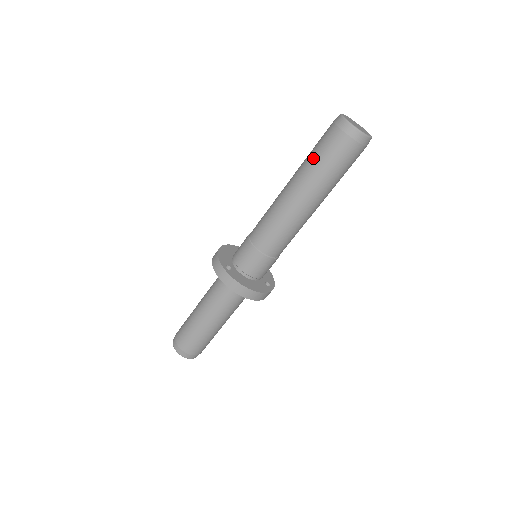
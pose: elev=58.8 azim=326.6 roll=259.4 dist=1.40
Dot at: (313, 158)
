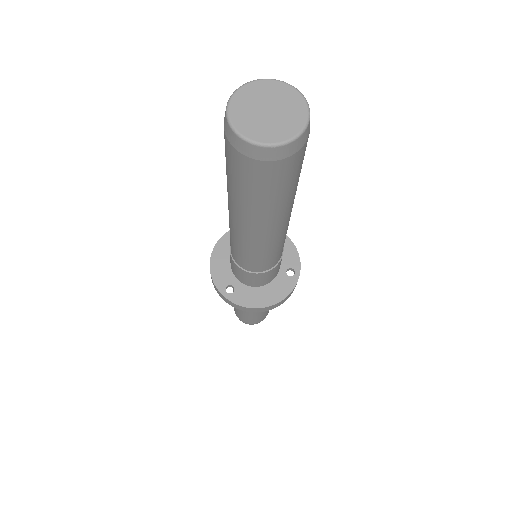
Dot at: (232, 187)
